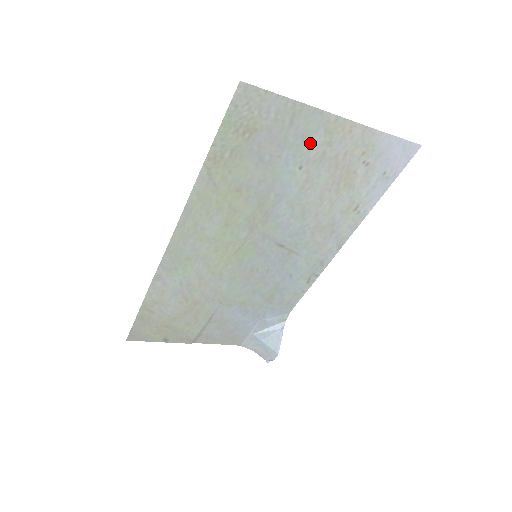
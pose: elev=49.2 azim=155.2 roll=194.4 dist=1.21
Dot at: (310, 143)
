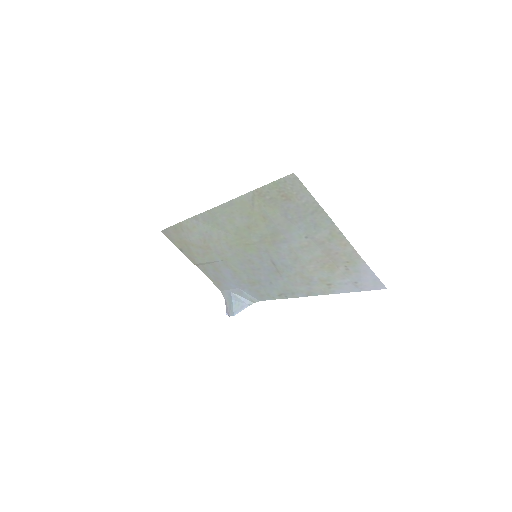
Dot at: (318, 231)
